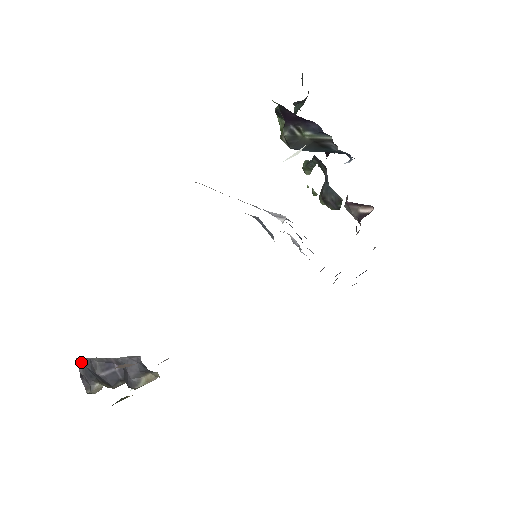
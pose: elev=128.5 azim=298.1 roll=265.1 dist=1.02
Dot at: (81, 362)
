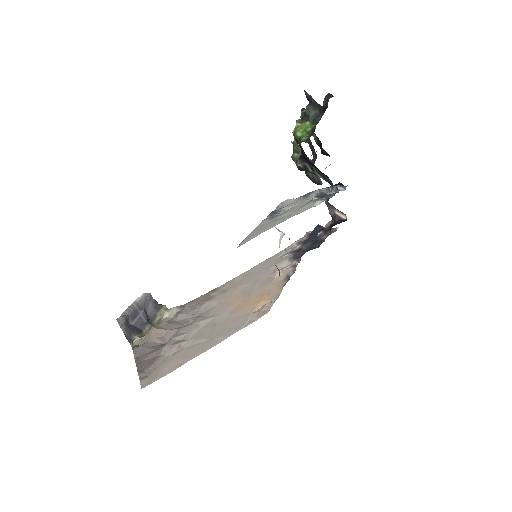
Dot at: (121, 323)
